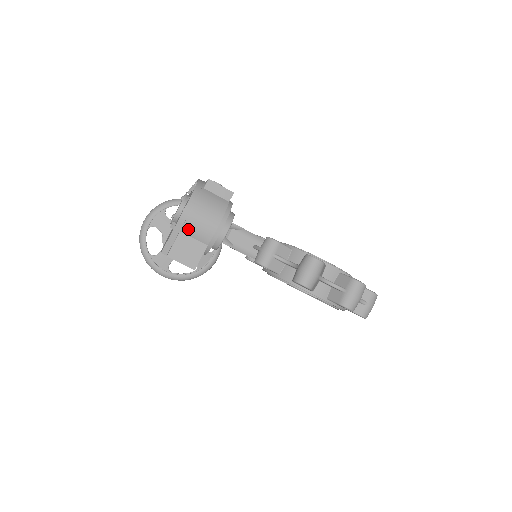
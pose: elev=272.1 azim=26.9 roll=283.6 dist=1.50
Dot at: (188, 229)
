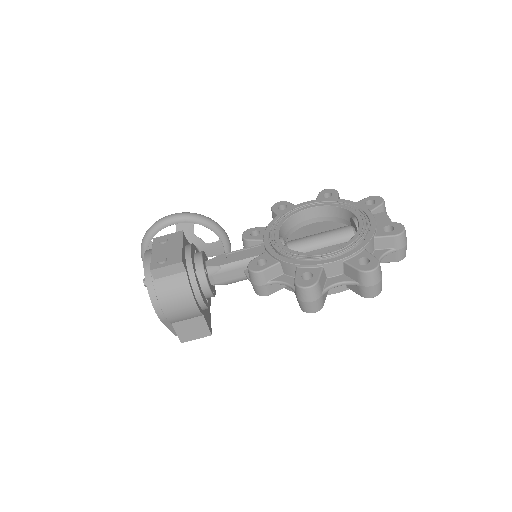
Dot at: (175, 320)
